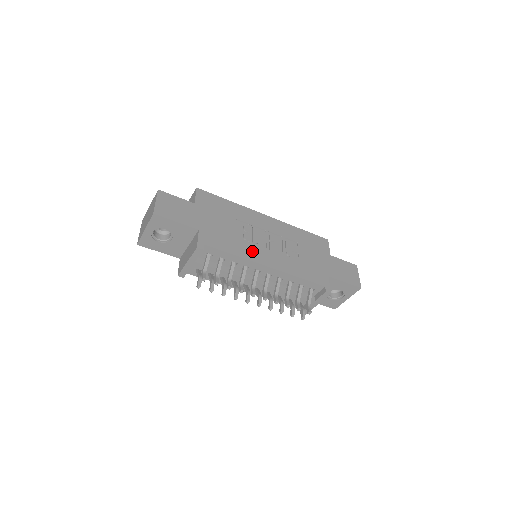
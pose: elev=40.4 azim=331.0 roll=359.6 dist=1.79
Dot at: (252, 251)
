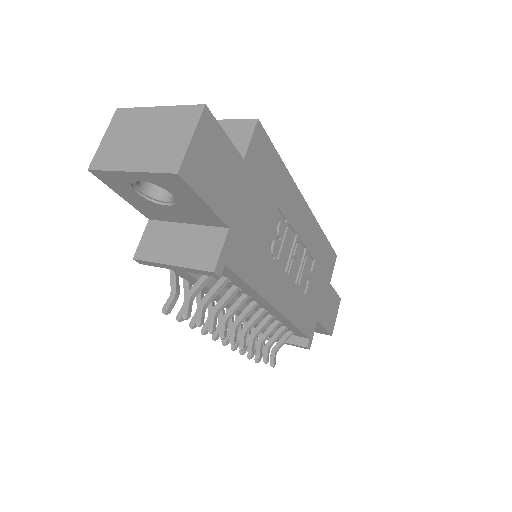
Dot at: (272, 278)
